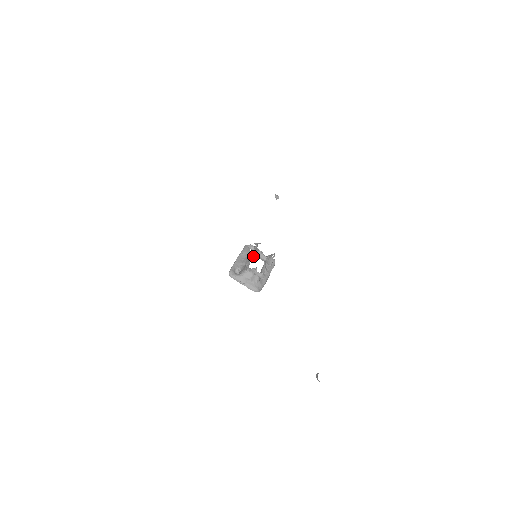
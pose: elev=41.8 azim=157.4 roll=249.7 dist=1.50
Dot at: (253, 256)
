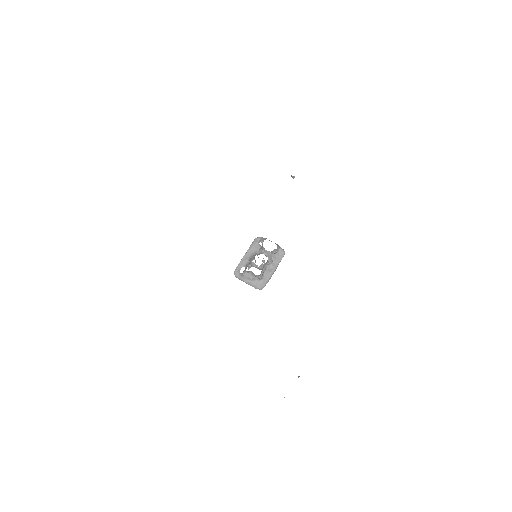
Dot at: occluded
